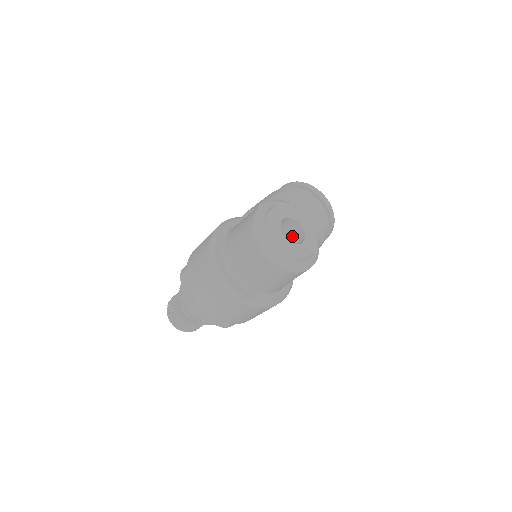
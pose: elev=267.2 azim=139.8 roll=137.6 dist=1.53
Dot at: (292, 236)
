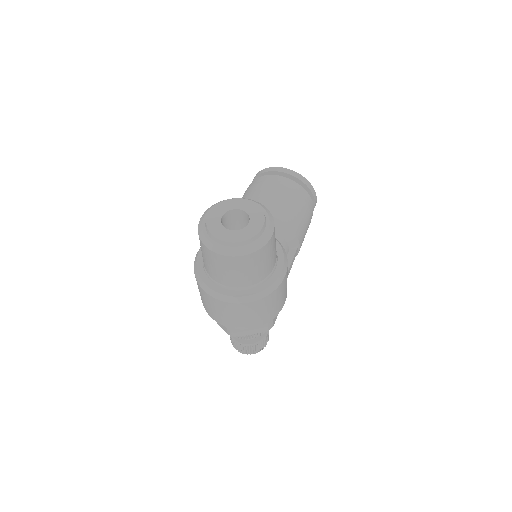
Dot at: (245, 223)
